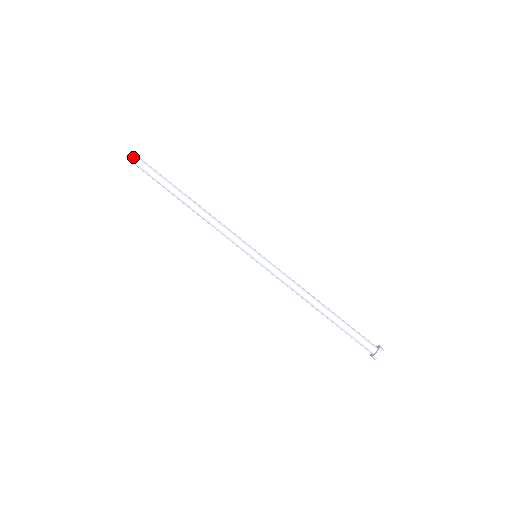
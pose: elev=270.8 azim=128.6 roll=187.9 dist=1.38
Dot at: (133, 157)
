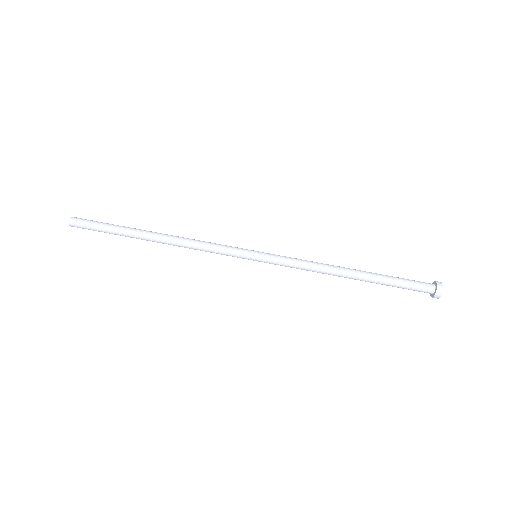
Dot at: (77, 223)
